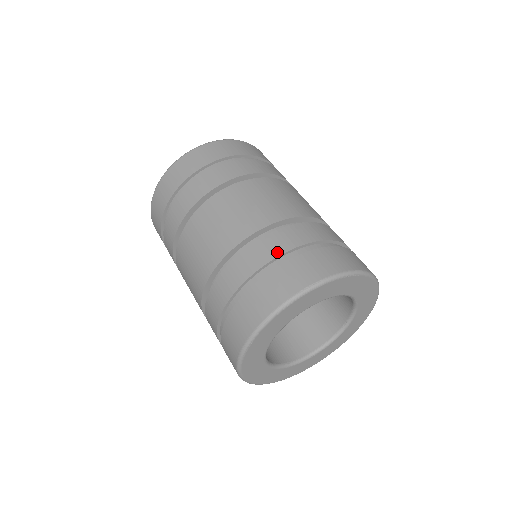
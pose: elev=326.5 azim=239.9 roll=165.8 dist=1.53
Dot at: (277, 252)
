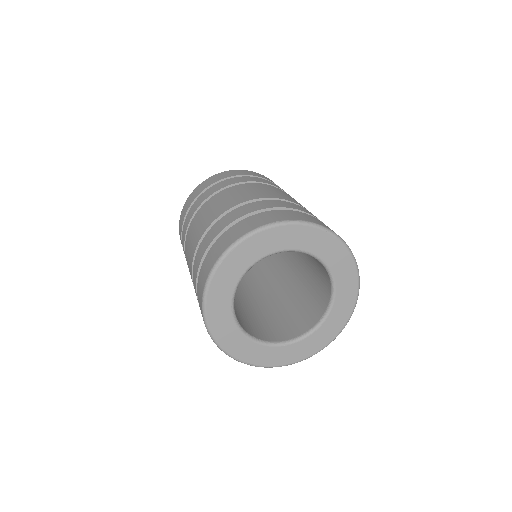
Dot at: (267, 206)
